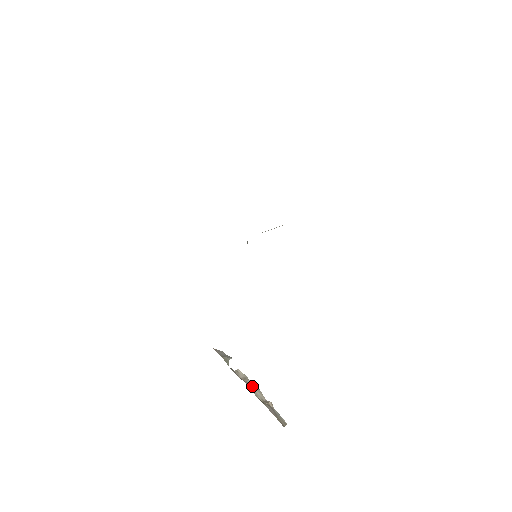
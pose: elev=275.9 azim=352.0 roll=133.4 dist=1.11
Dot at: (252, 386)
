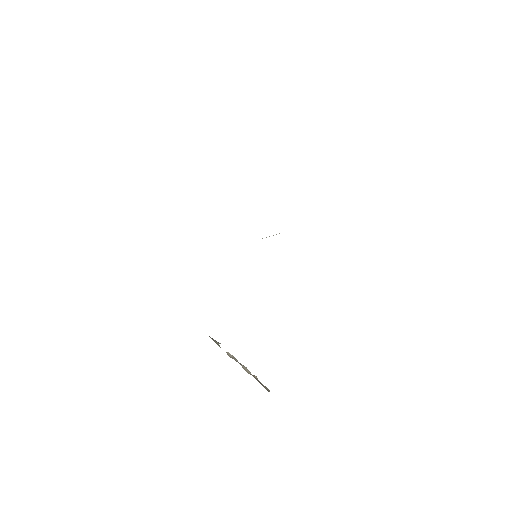
Dot at: (240, 363)
